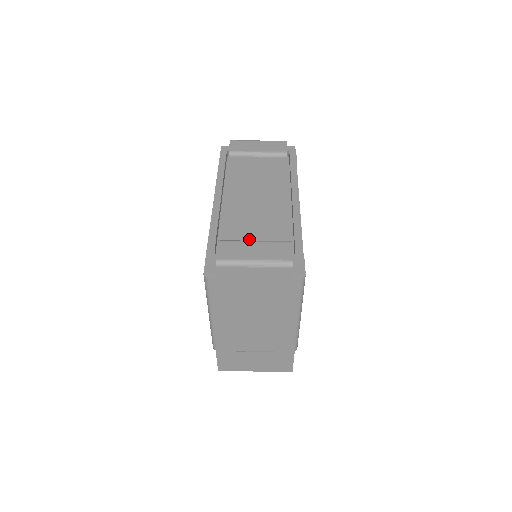
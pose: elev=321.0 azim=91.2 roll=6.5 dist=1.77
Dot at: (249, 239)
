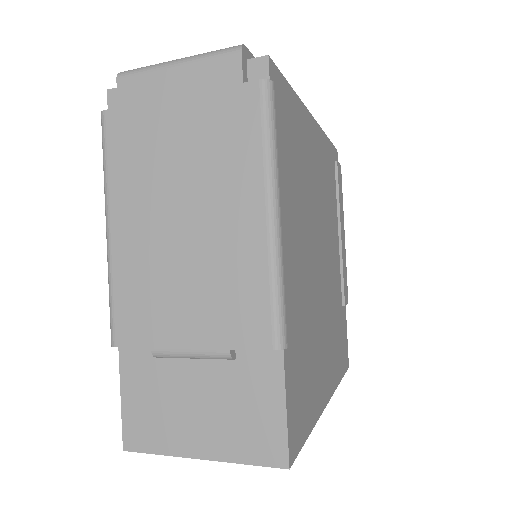
Dot at: occluded
